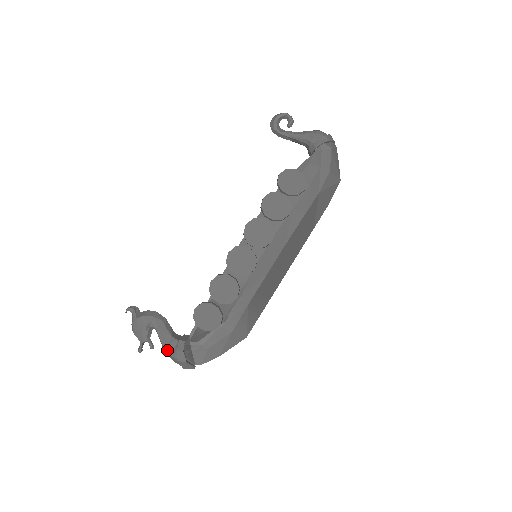
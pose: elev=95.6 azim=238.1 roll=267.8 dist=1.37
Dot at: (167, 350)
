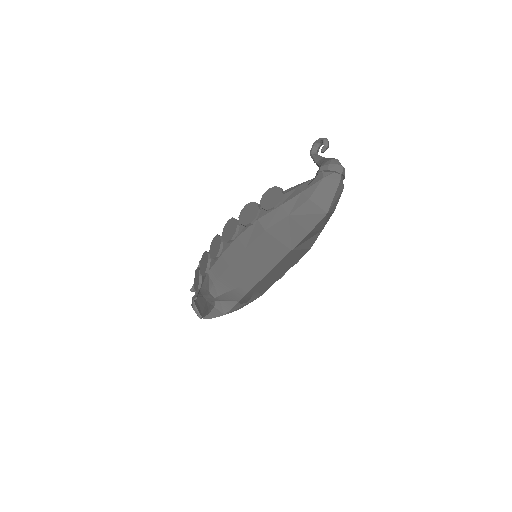
Dot at: occluded
